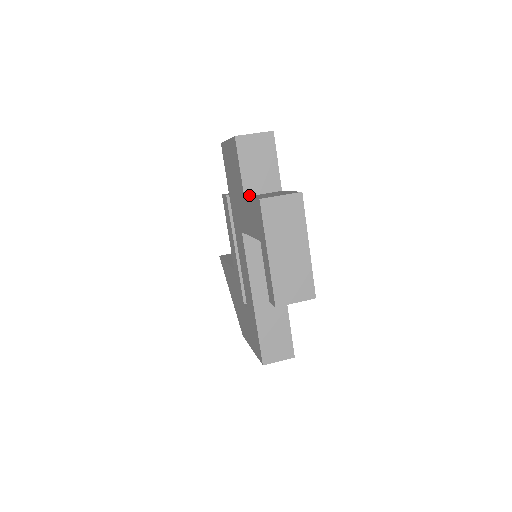
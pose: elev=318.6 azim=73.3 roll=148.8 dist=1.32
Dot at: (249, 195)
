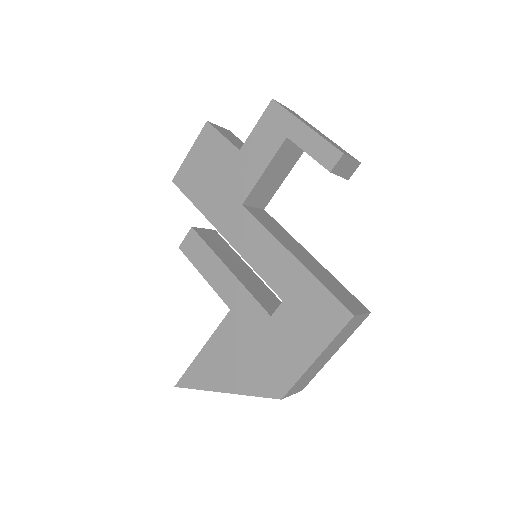
Dot at: (242, 151)
